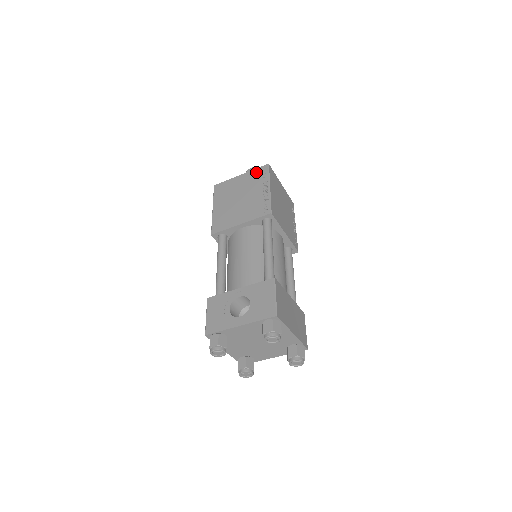
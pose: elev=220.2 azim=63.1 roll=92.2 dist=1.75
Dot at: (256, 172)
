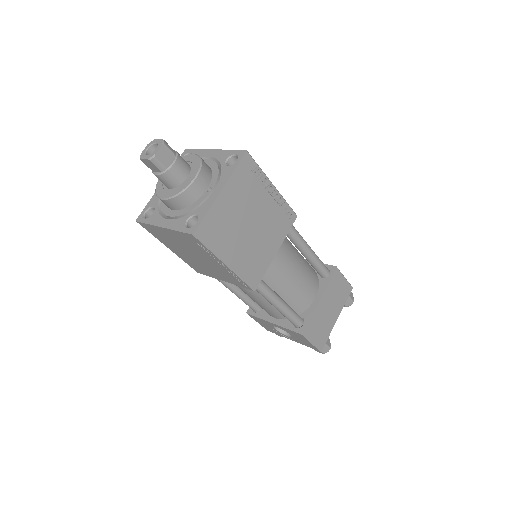
Dot at: (184, 237)
